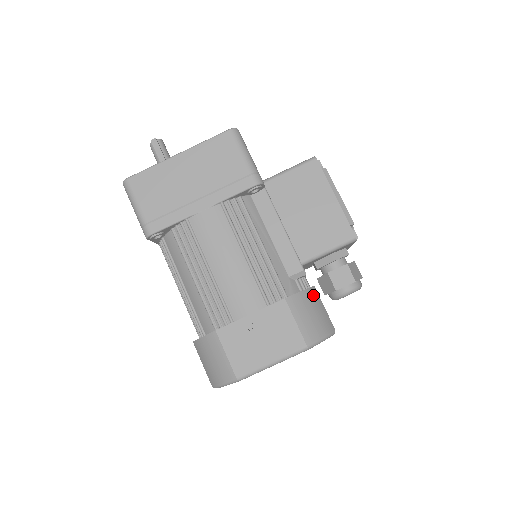
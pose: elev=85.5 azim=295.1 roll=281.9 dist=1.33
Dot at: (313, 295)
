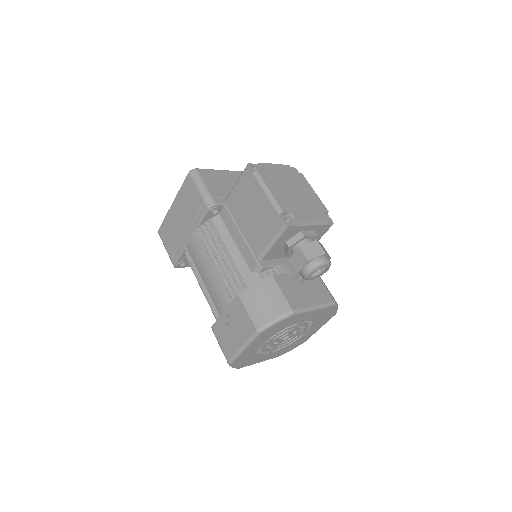
Dot at: (267, 284)
